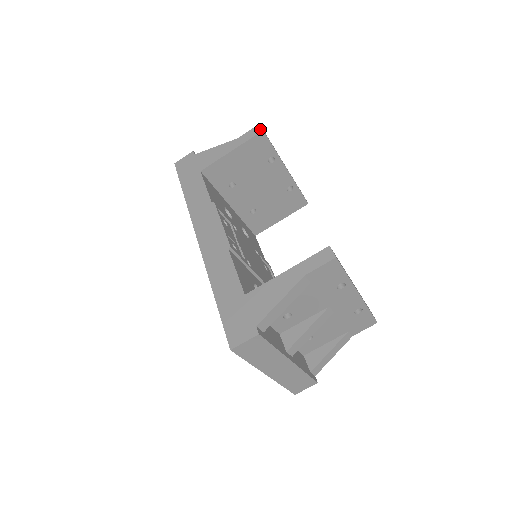
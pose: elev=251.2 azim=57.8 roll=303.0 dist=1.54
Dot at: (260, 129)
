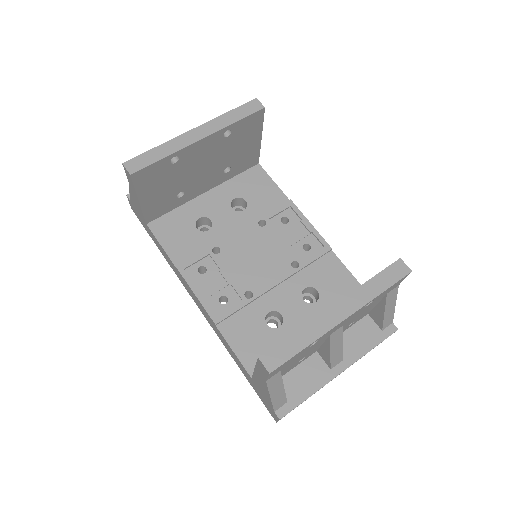
Dot at: (127, 173)
